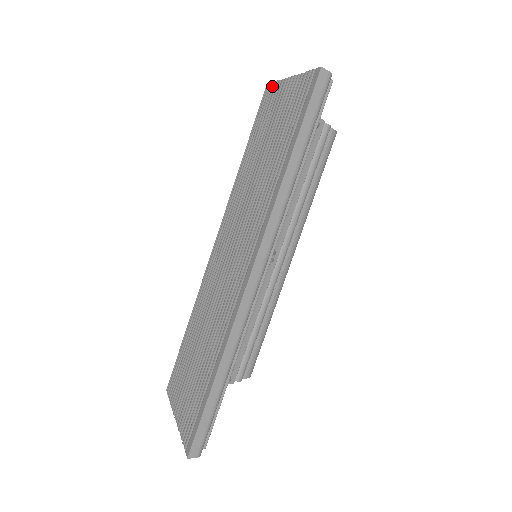
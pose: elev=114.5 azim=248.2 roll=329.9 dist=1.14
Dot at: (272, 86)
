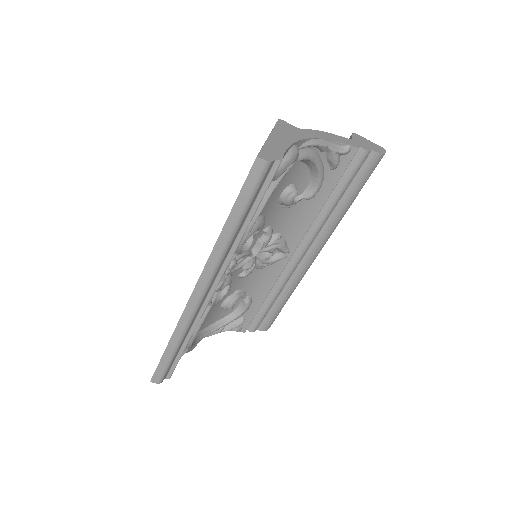
Dot at: occluded
